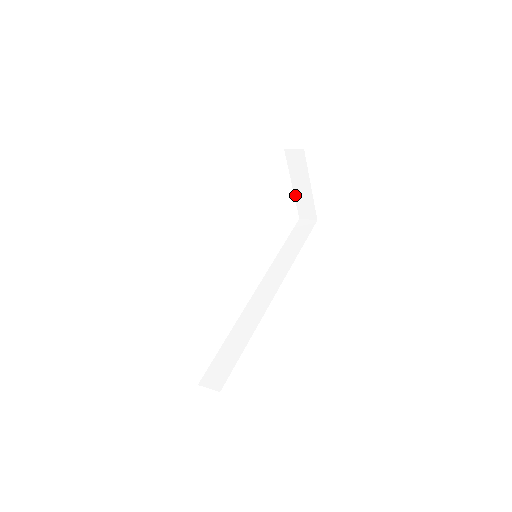
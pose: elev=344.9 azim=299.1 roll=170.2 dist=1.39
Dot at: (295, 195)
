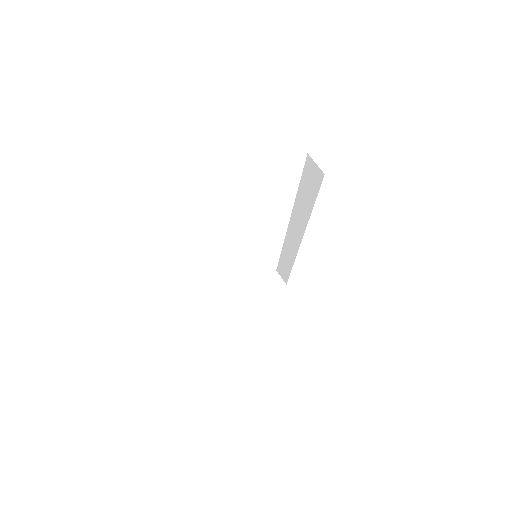
Dot at: occluded
